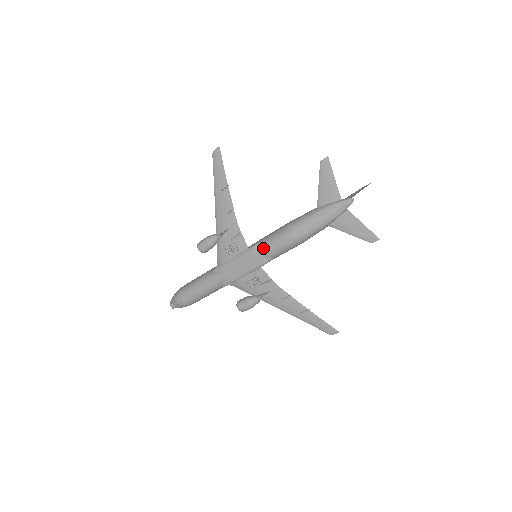
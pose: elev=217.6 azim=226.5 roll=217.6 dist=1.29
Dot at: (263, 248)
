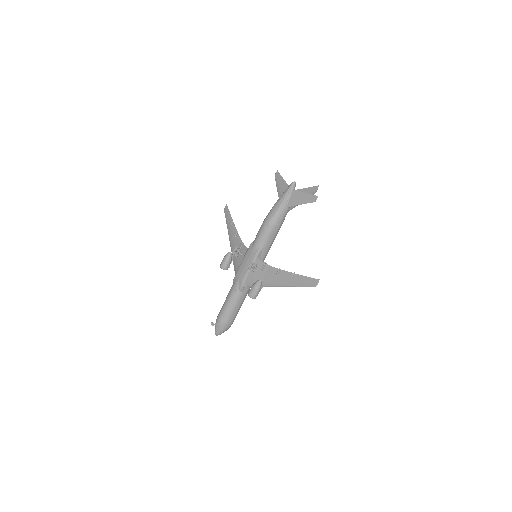
Dot at: (254, 241)
